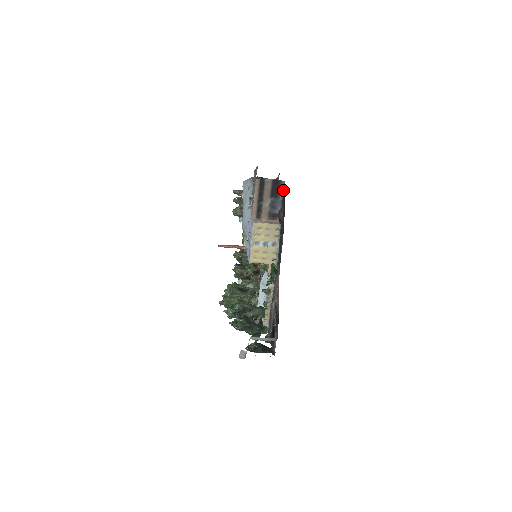
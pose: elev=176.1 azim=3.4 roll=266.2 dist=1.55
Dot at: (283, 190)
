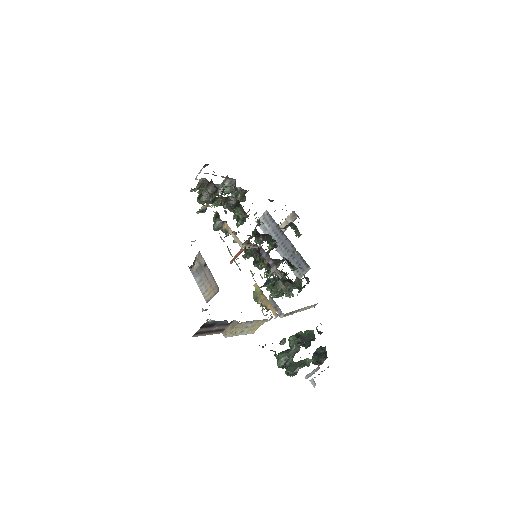
Dot at: (212, 322)
